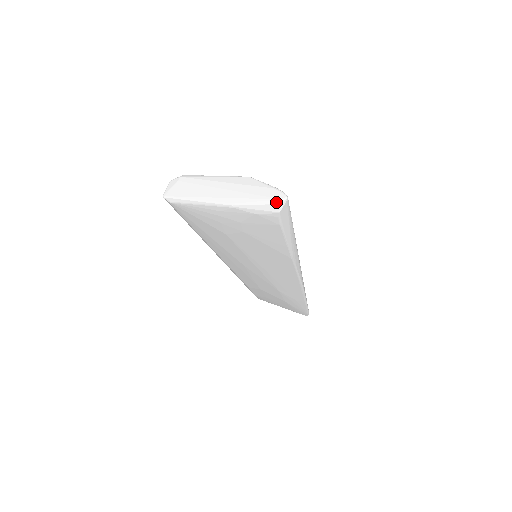
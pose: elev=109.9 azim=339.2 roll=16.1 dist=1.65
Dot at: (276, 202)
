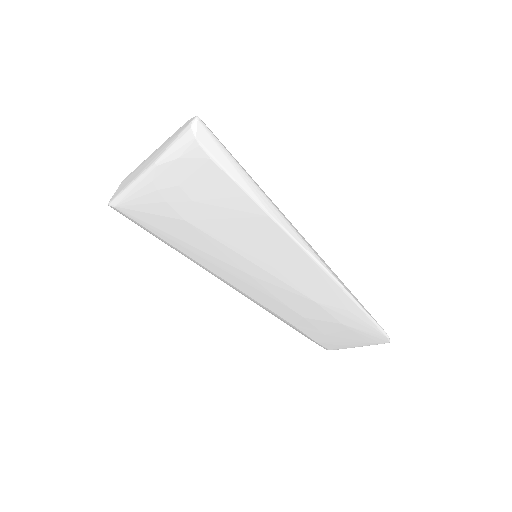
Dot at: (187, 128)
